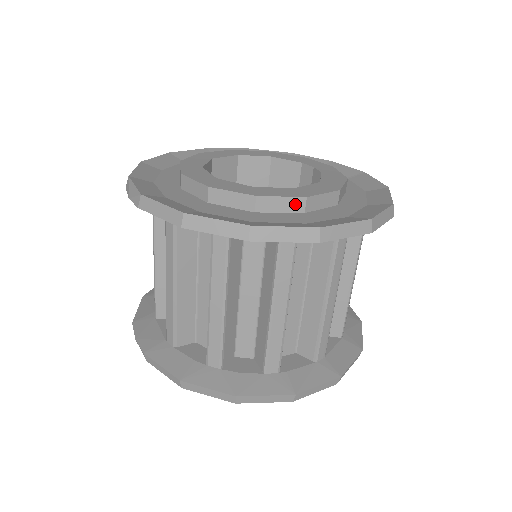
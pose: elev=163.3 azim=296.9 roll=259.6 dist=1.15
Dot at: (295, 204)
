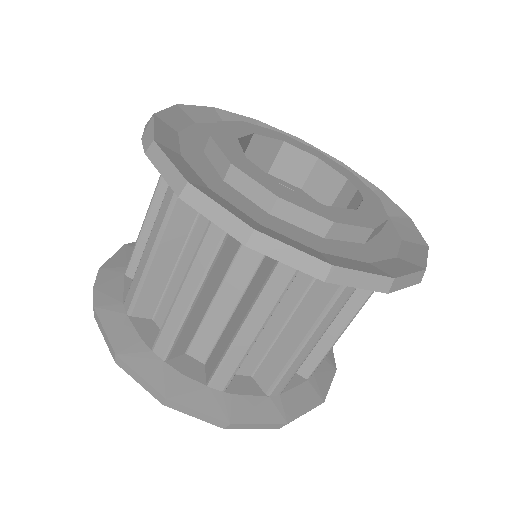
Dot at: (318, 224)
